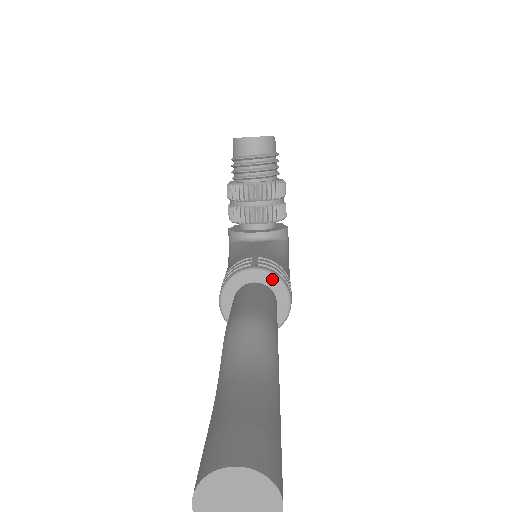
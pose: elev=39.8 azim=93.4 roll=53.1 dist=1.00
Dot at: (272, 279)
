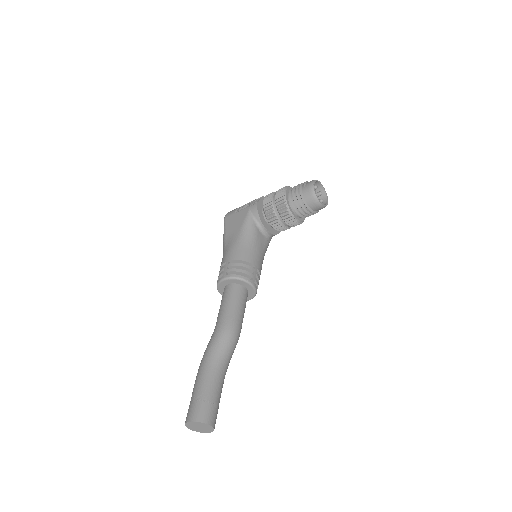
Dot at: (253, 293)
